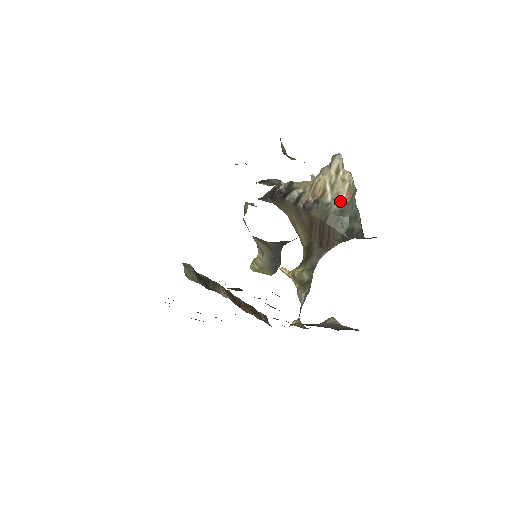
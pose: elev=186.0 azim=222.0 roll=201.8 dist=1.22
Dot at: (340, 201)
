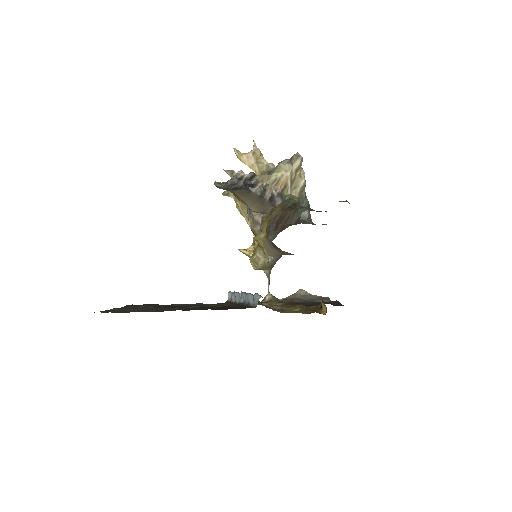
Dot at: (296, 194)
